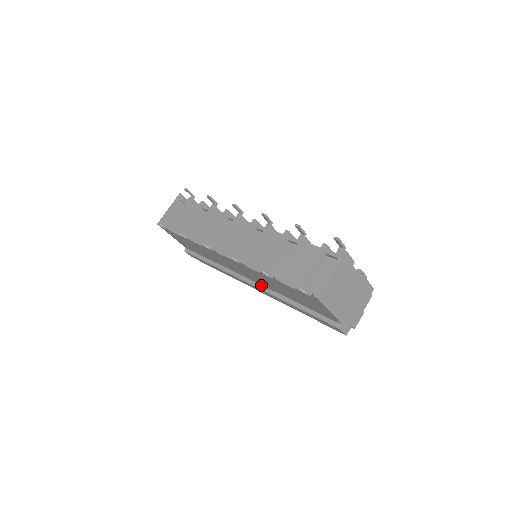
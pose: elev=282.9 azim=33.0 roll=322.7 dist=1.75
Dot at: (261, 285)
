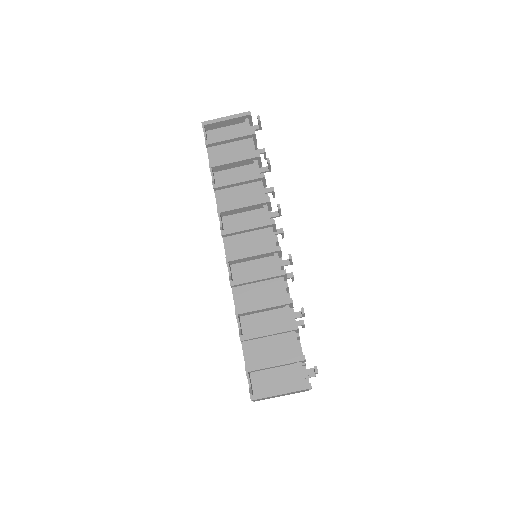
Dot at: occluded
